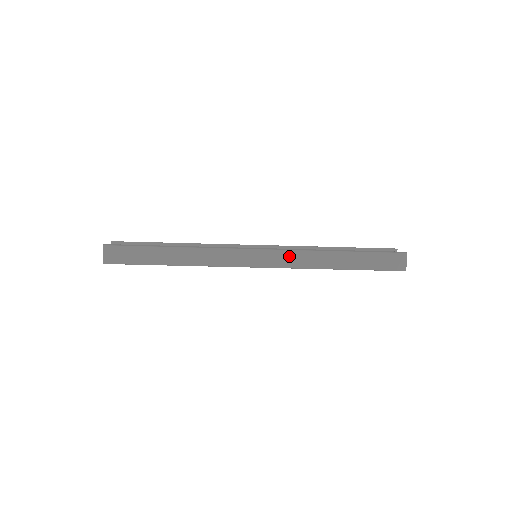
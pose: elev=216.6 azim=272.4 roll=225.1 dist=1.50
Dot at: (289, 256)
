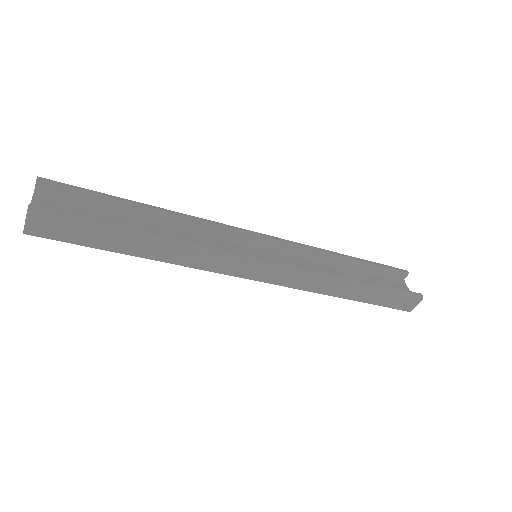
Dot at: (301, 277)
